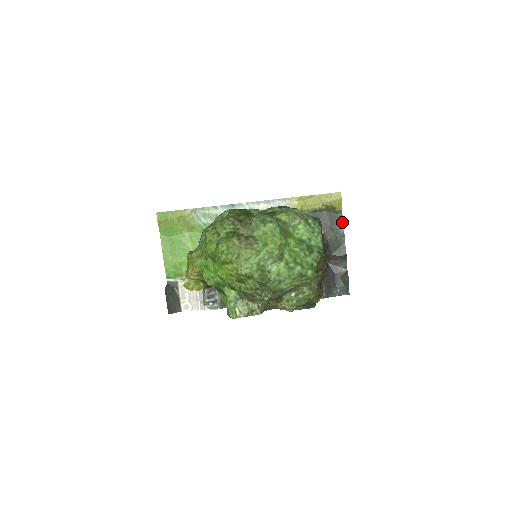
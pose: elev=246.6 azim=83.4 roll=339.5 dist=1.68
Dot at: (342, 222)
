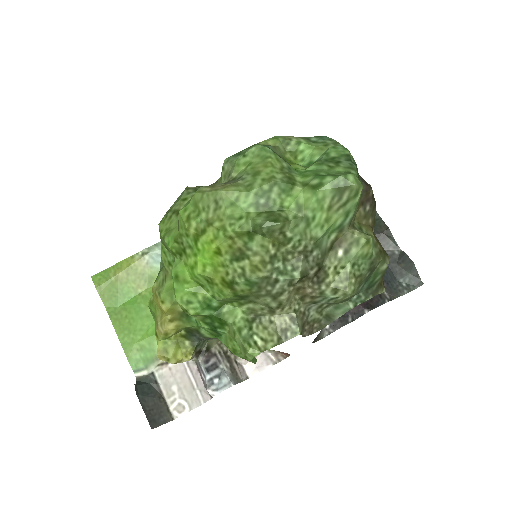
Dot at: occluded
